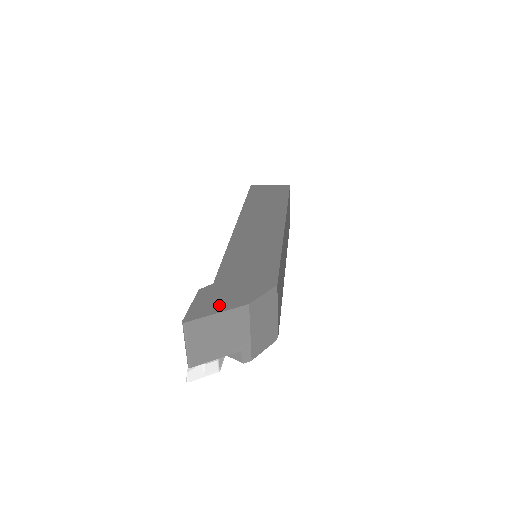
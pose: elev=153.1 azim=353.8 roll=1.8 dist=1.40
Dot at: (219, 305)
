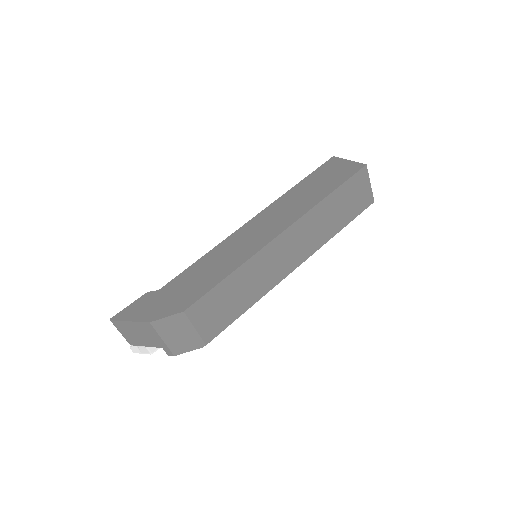
Dot at: (137, 314)
